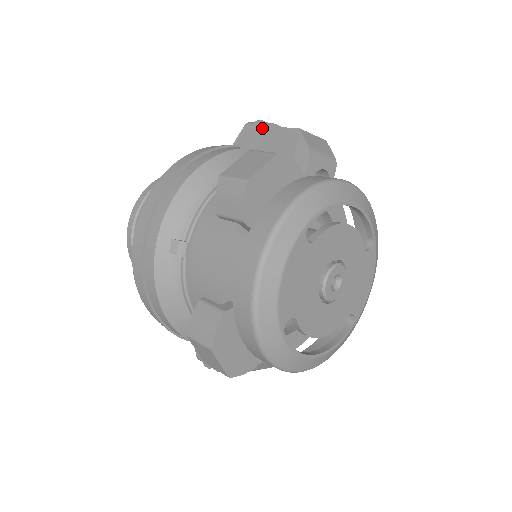
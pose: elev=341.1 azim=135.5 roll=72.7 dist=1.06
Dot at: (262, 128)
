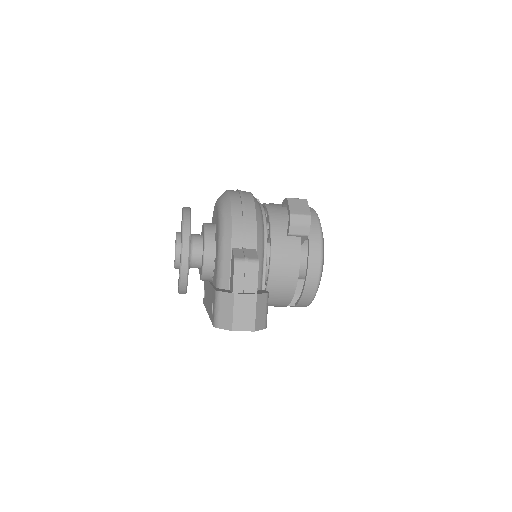
Dot at: occluded
